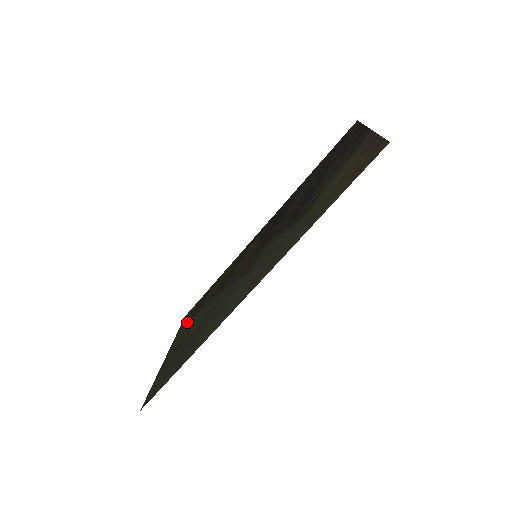
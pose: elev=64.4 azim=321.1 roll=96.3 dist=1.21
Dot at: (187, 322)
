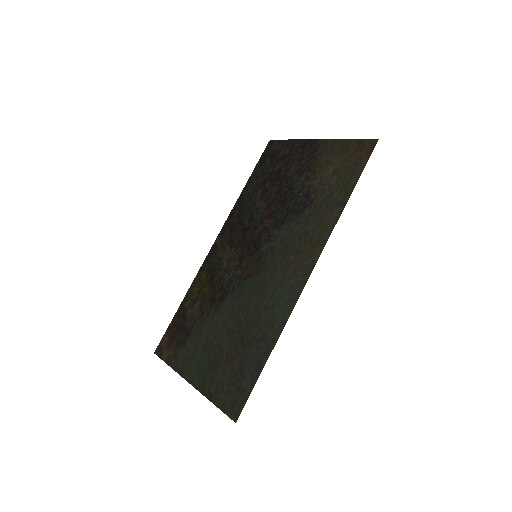
Dot at: (180, 349)
